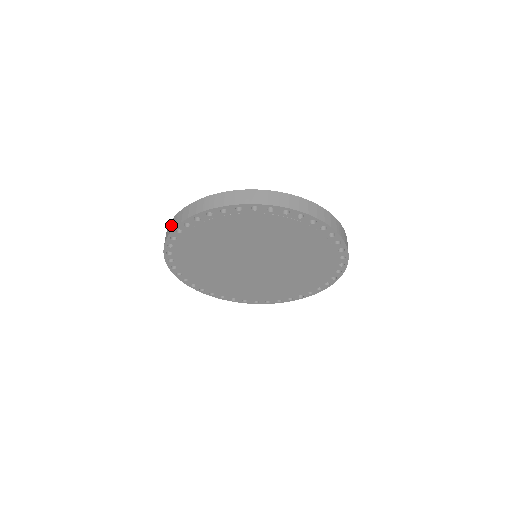
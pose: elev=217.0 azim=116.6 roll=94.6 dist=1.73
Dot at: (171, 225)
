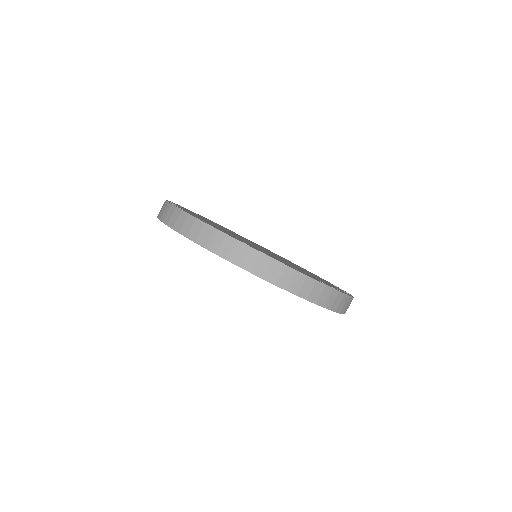
Dot at: (231, 249)
